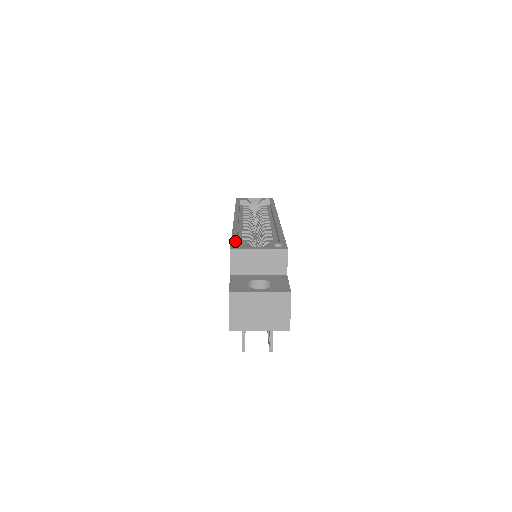
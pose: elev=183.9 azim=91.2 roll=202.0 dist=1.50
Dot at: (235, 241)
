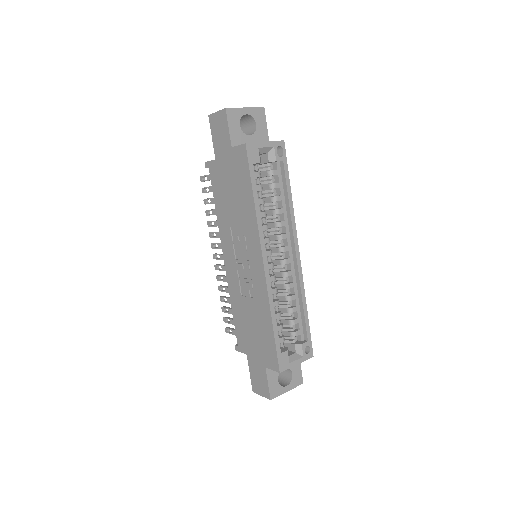
Dot at: (280, 352)
